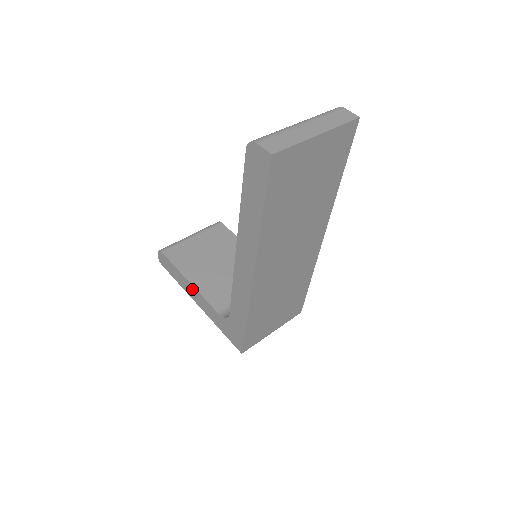
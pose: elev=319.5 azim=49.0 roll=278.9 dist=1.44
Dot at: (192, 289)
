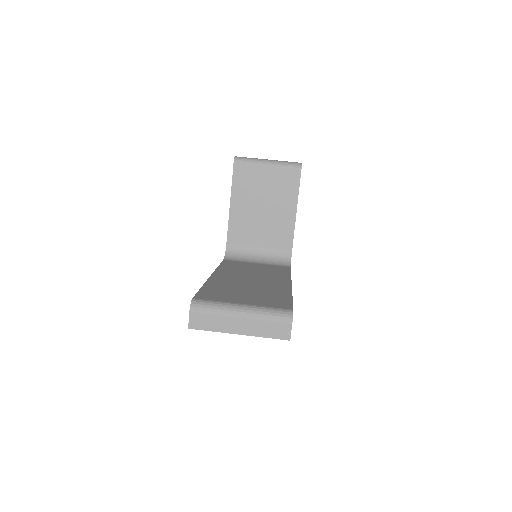
Dot at: occluded
